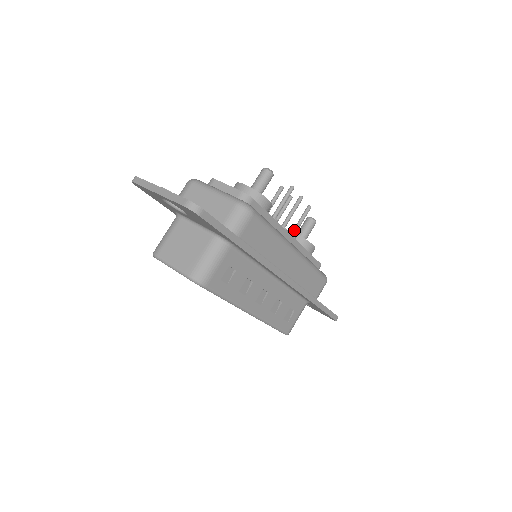
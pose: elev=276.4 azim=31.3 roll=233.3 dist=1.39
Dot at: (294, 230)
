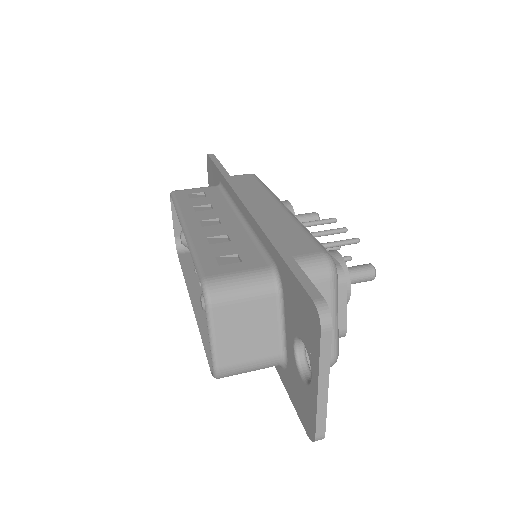
Dot at: occluded
